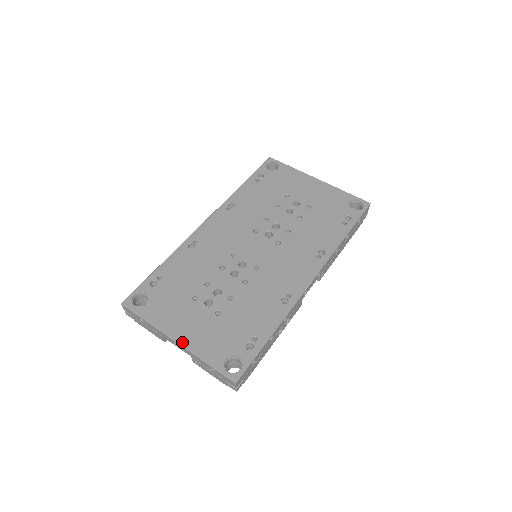
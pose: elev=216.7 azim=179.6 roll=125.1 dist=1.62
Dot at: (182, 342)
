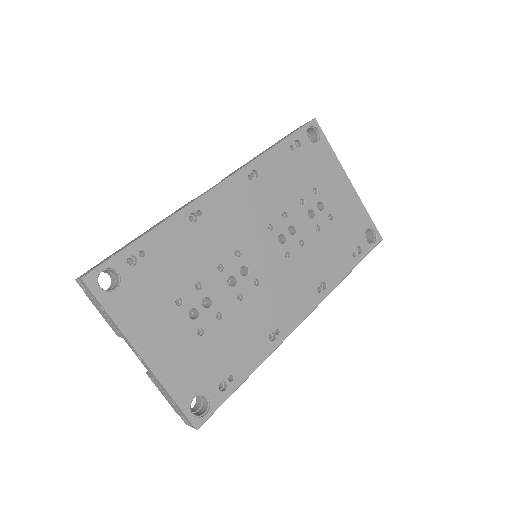
Dot at: (151, 362)
